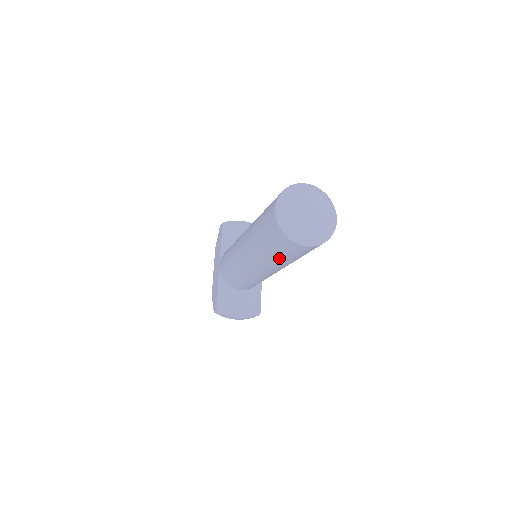
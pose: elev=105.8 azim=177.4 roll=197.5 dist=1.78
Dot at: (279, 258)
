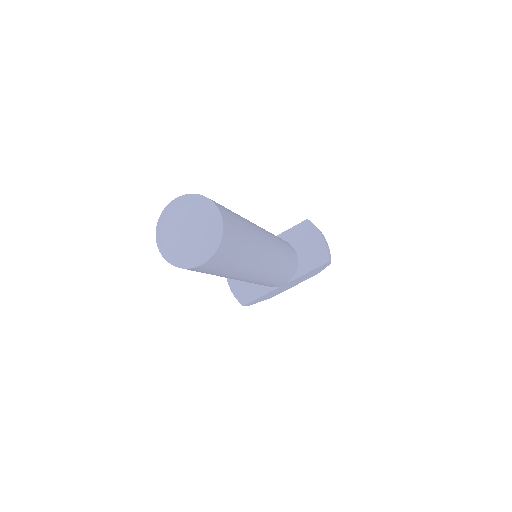
Dot at: occluded
